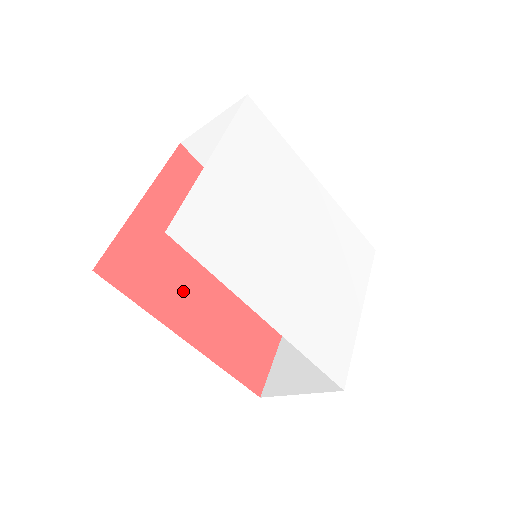
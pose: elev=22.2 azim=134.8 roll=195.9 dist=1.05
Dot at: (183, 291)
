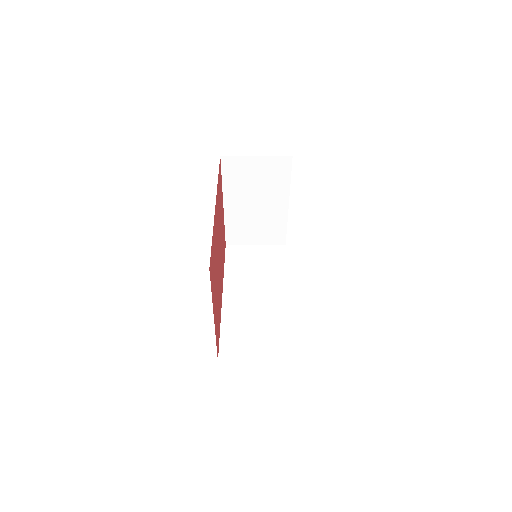
Dot at: (218, 215)
